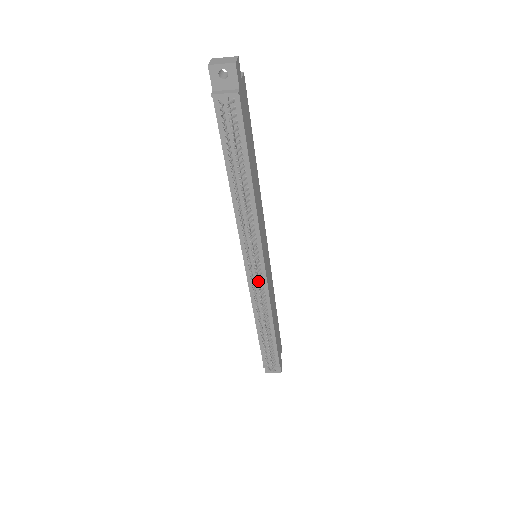
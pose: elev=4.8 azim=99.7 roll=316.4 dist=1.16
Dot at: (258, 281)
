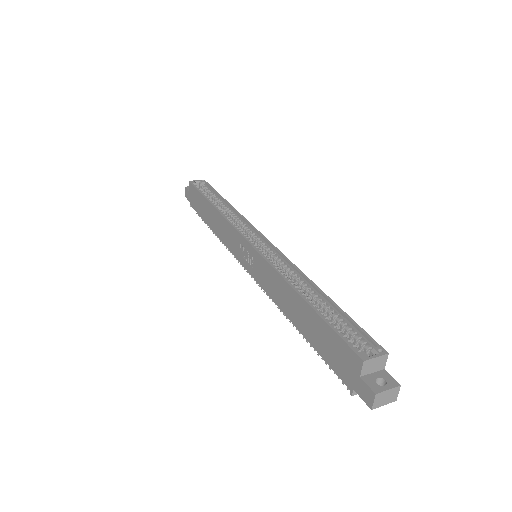
Dot at: occluded
